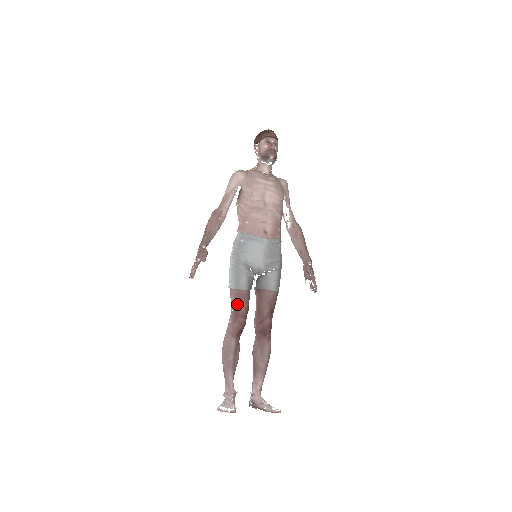
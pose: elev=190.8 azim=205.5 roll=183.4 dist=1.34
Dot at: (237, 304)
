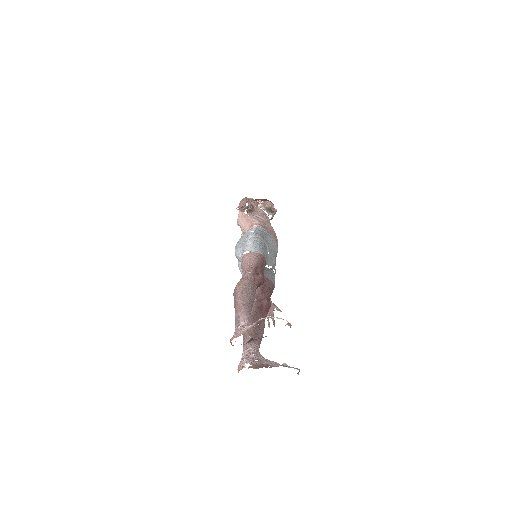
Dot at: (260, 264)
